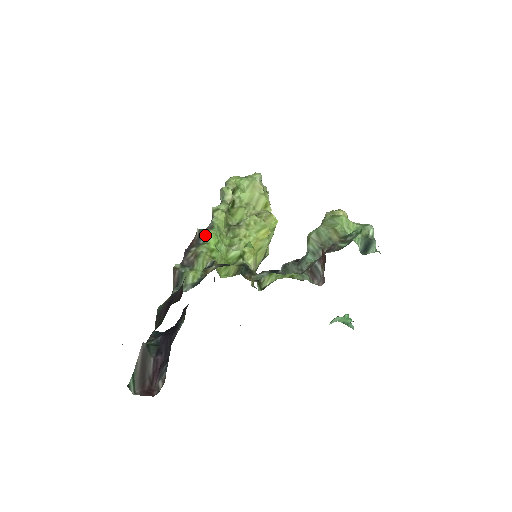
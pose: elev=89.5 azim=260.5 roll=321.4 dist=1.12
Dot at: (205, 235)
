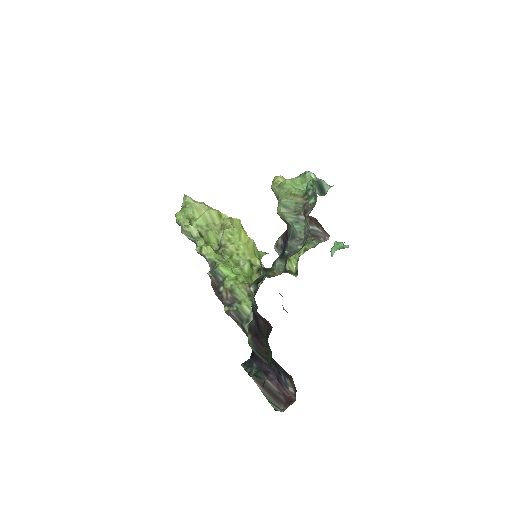
Dot at: (218, 272)
